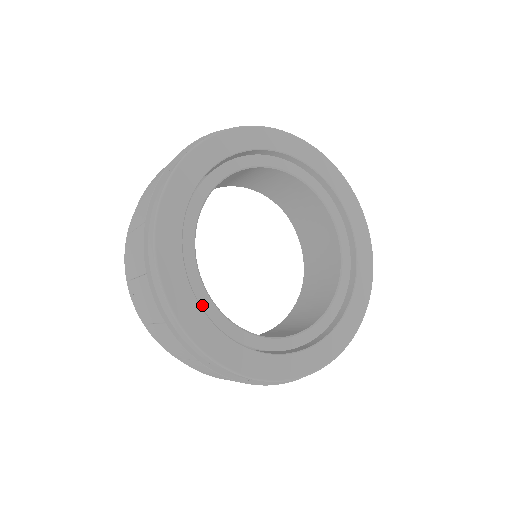
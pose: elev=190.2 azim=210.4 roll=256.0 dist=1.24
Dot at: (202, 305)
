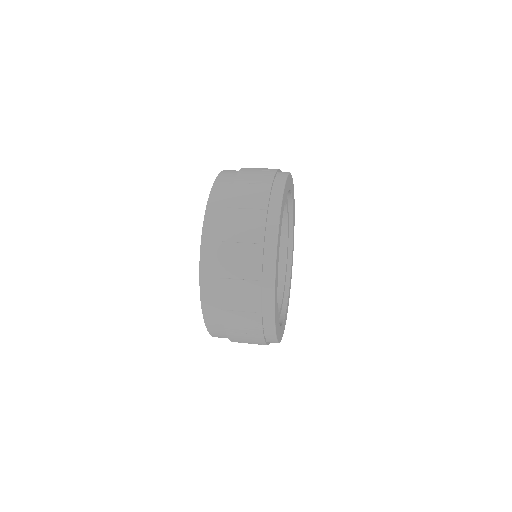
Dot at: occluded
